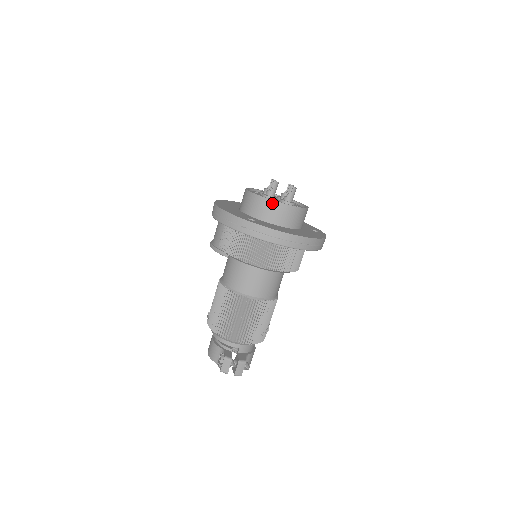
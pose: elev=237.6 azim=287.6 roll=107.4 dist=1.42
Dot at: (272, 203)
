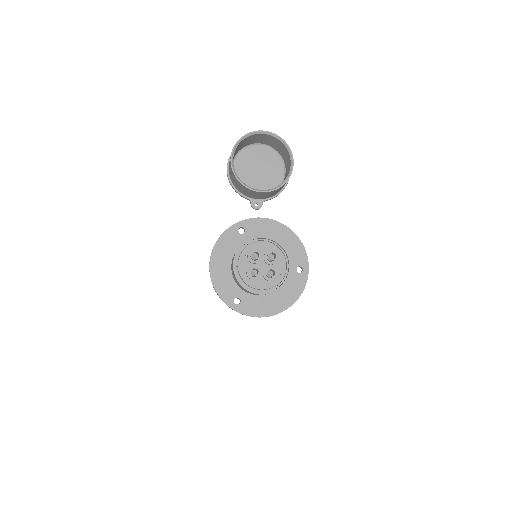
Dot at: (253, 293)
